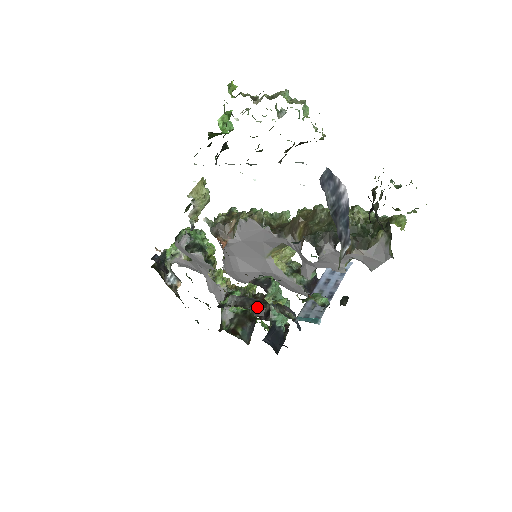
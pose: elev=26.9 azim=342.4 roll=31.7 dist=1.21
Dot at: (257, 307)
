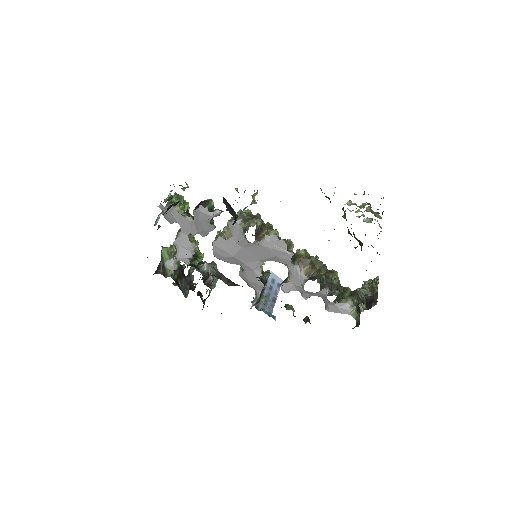
Dot at: (205, 274)
